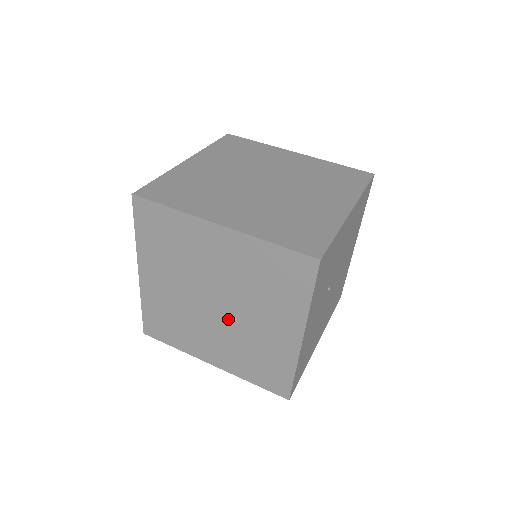
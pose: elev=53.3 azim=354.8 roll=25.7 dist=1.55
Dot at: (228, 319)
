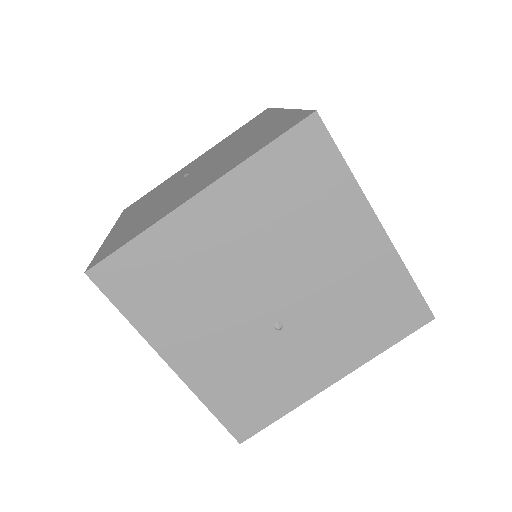
Dot at: (270, 322)
